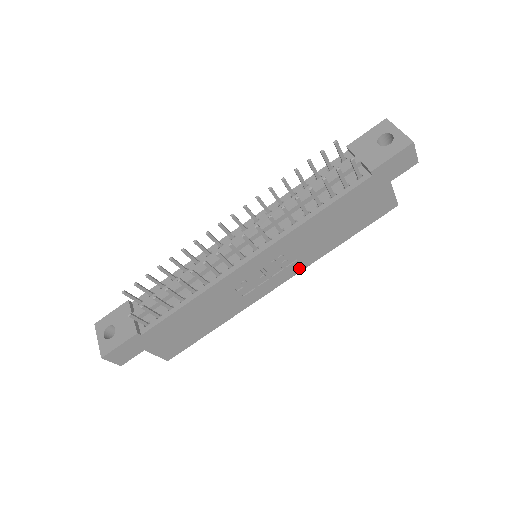
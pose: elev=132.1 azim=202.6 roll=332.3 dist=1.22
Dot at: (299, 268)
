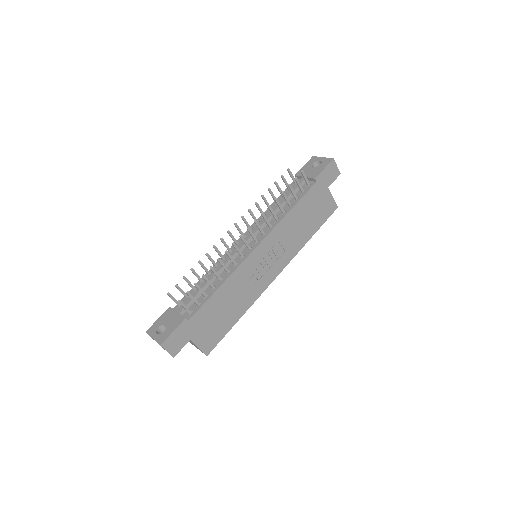
Dot at: (287, 260)
